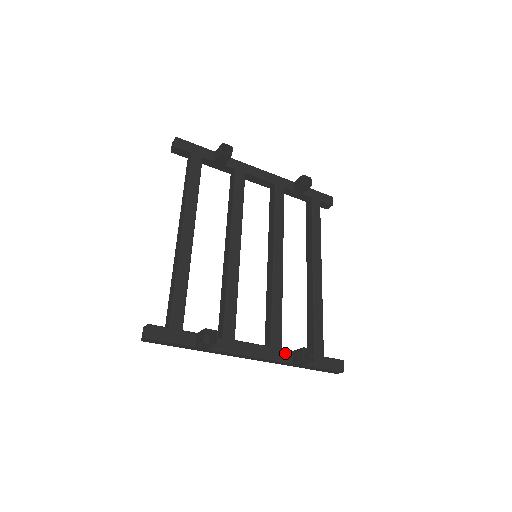
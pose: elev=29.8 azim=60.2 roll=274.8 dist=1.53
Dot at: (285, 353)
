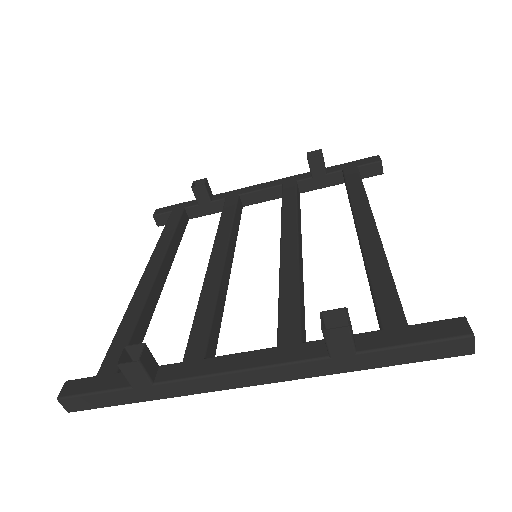
Dot at: (308, 347)
